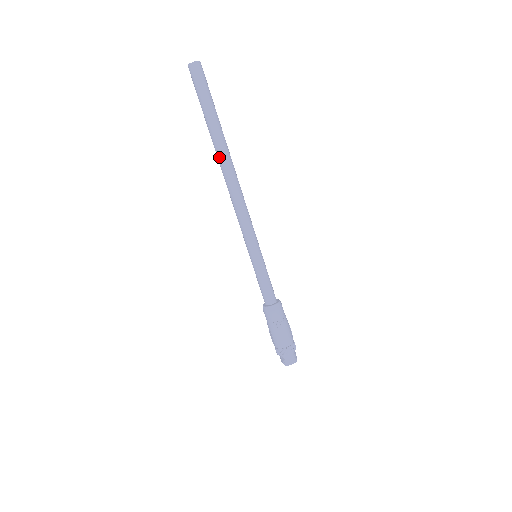
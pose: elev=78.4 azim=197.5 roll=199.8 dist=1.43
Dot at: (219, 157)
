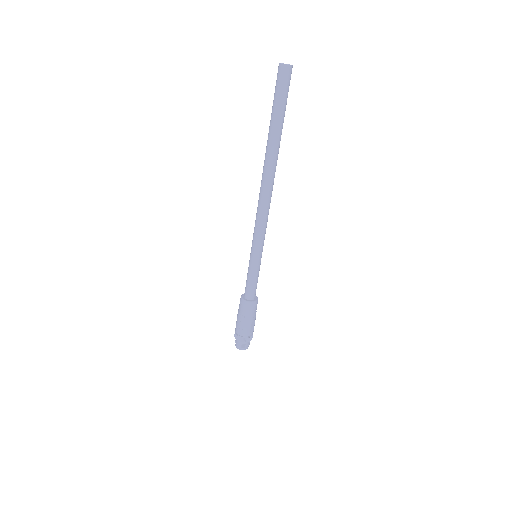
Dot at: (264, 160)
